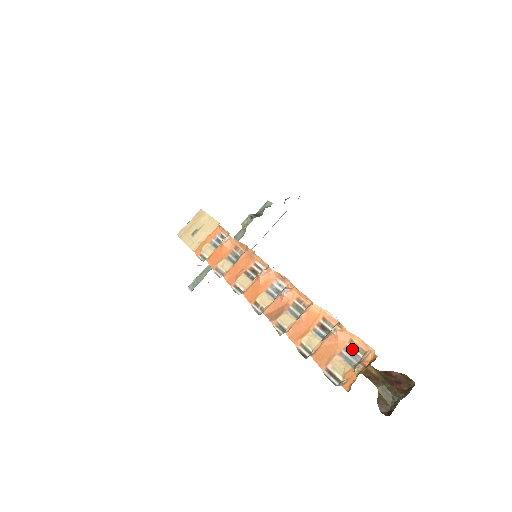
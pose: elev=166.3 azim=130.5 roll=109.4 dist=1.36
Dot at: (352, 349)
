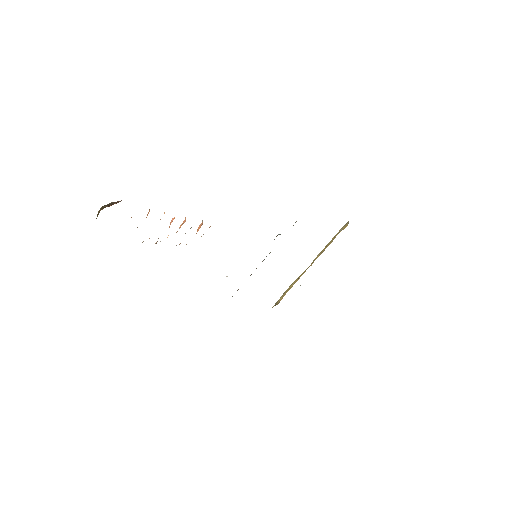
Dot at: occluded
